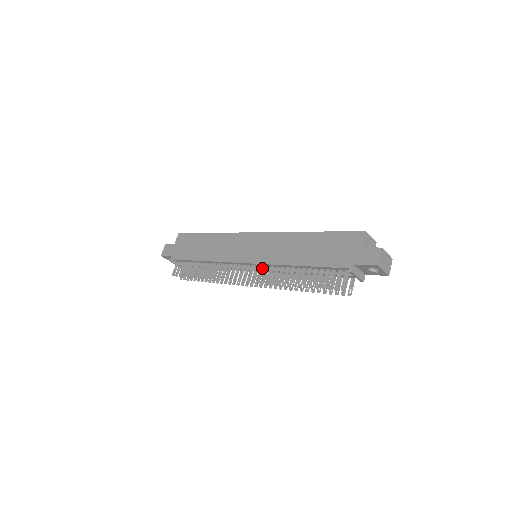
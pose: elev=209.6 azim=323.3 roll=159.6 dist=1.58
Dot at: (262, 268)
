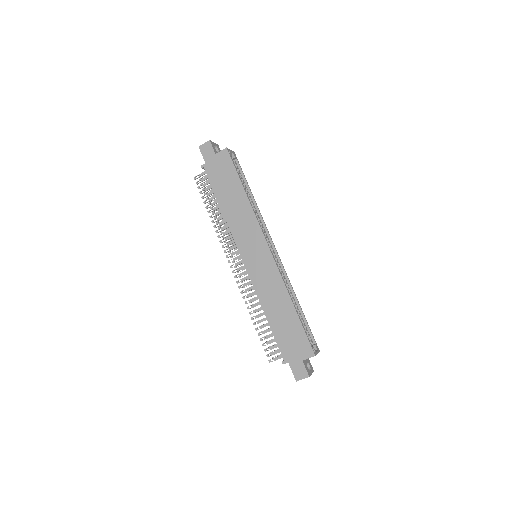
Dot at: (248, 278)
